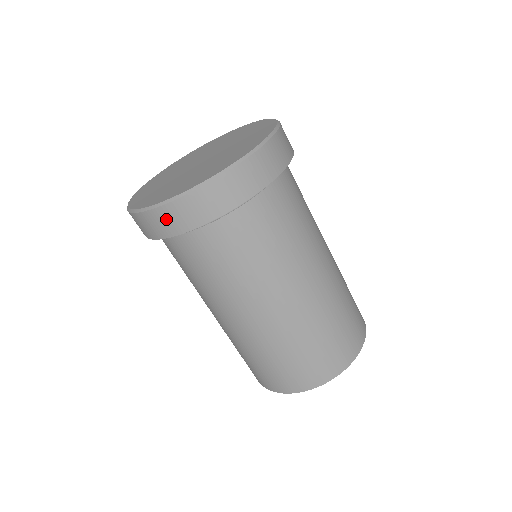
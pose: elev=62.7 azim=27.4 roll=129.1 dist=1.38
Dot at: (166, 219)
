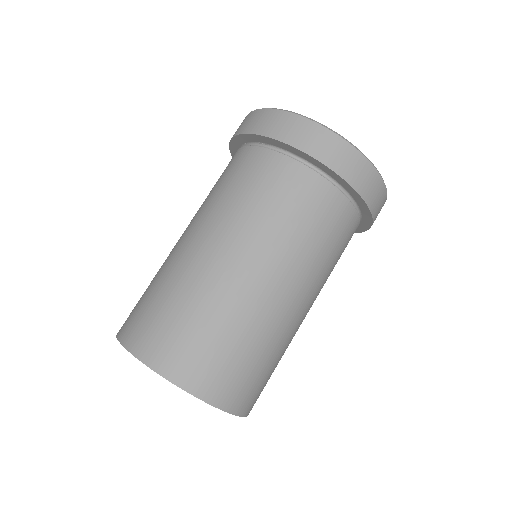
Dot at: (247, 121)
